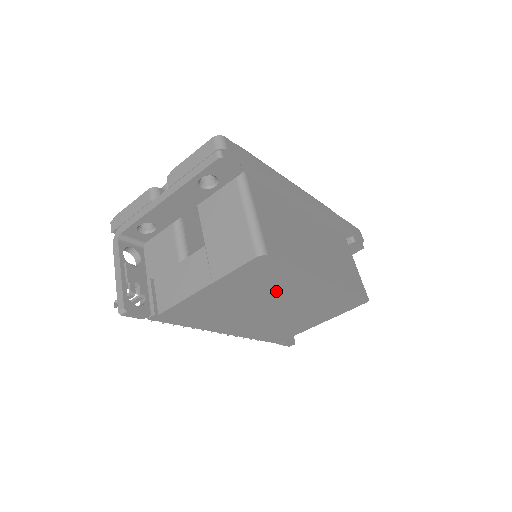
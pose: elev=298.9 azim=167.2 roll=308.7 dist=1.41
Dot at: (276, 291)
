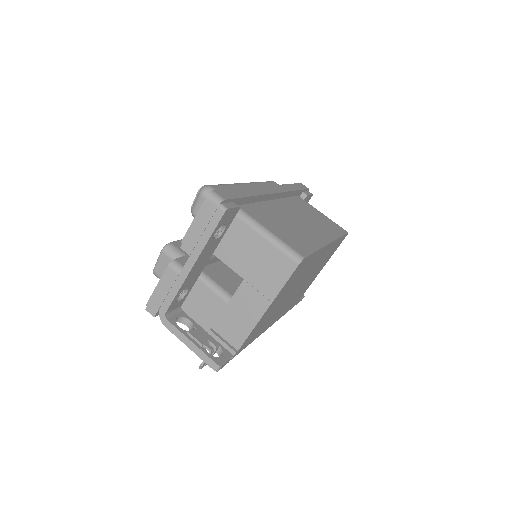
Dot at: (303, 274)
